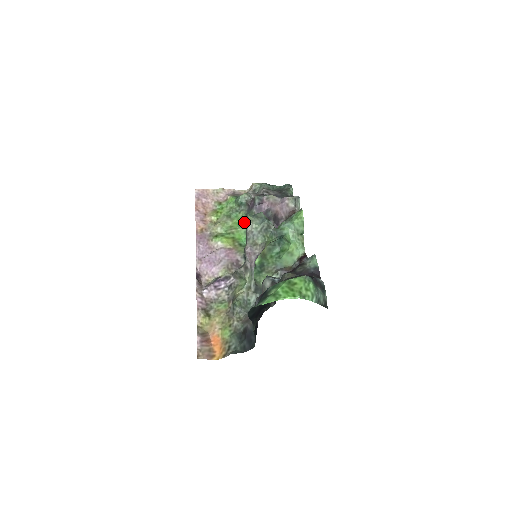
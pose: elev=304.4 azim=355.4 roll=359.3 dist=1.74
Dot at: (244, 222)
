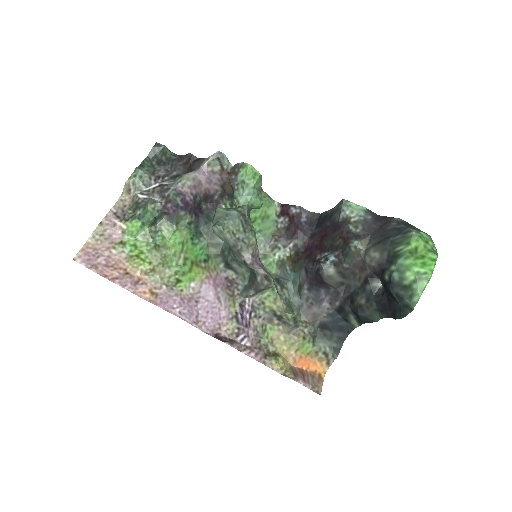
Dot at: (180, 235)
